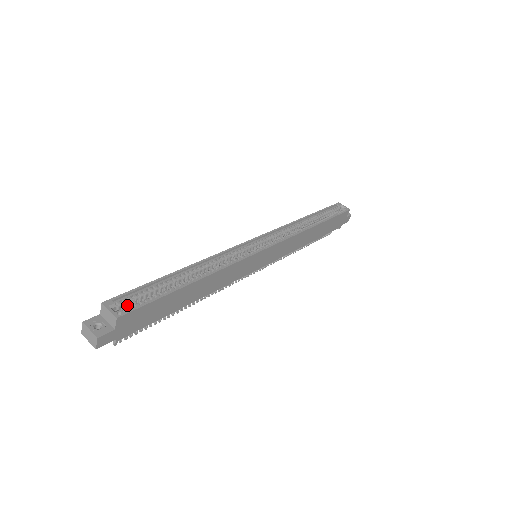
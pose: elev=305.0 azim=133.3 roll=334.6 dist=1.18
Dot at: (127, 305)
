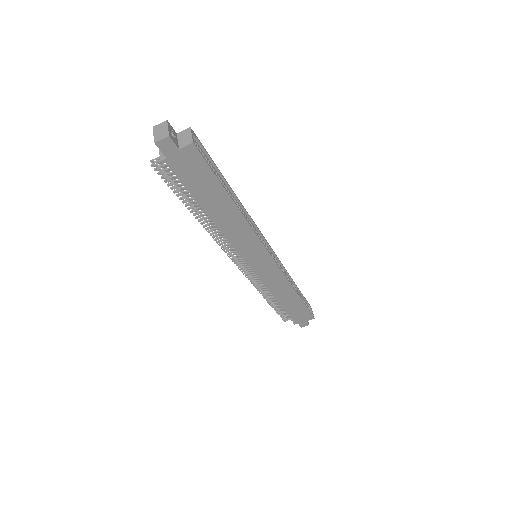
Dot at: occluded
